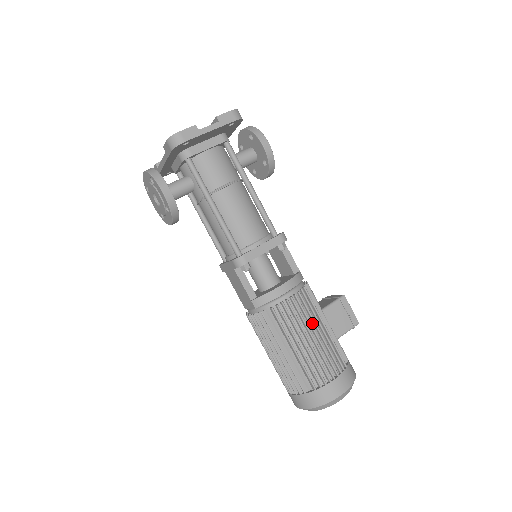
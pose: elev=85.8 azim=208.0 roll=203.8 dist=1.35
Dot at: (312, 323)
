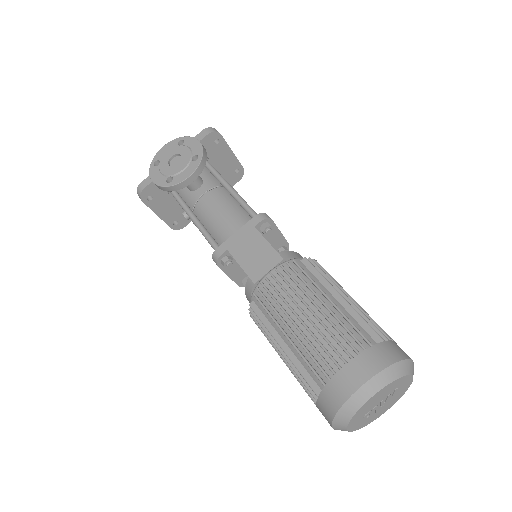
Dot at: occluded
